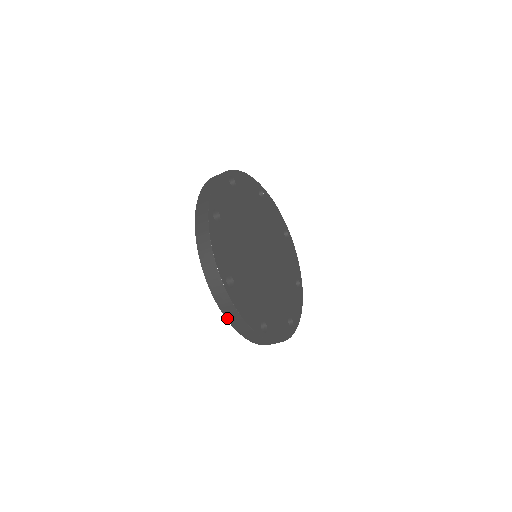
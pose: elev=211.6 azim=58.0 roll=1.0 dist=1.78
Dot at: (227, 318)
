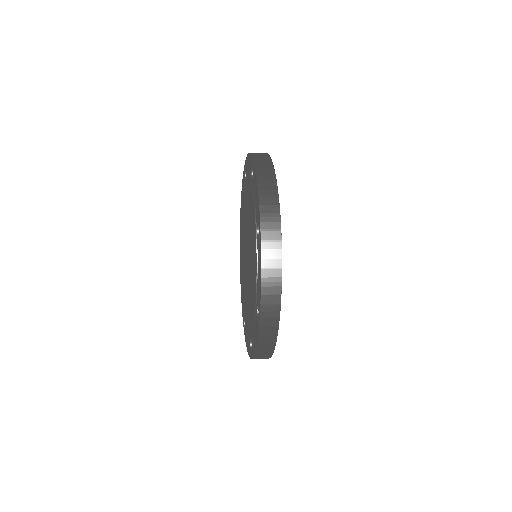
Dot at: (258, 346)
